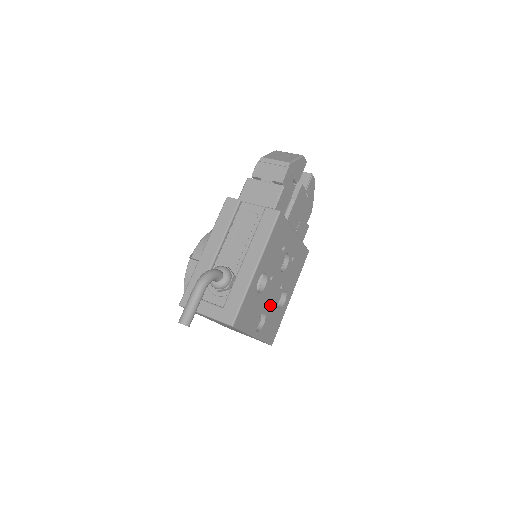
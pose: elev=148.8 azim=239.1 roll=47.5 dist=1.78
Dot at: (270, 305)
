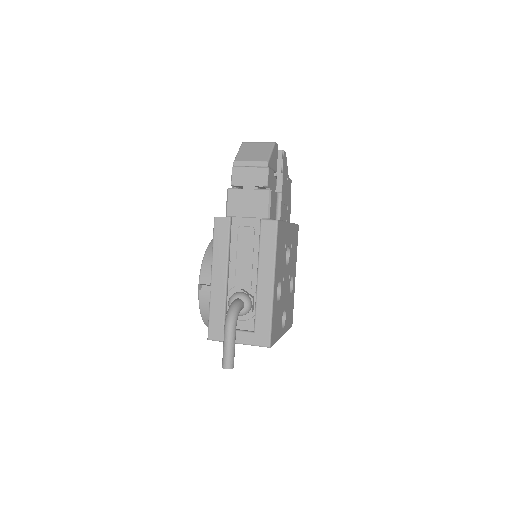
Dot at: (286, 299)
